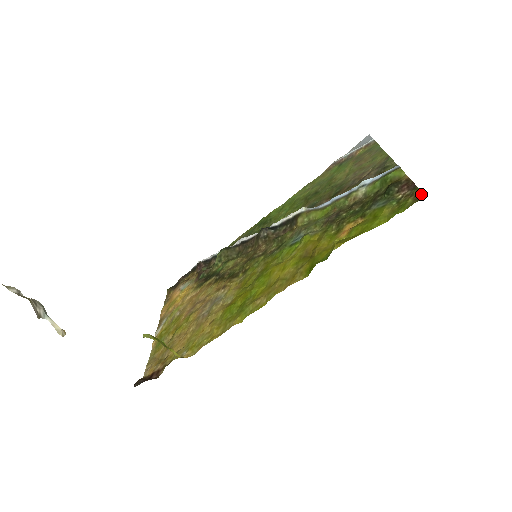
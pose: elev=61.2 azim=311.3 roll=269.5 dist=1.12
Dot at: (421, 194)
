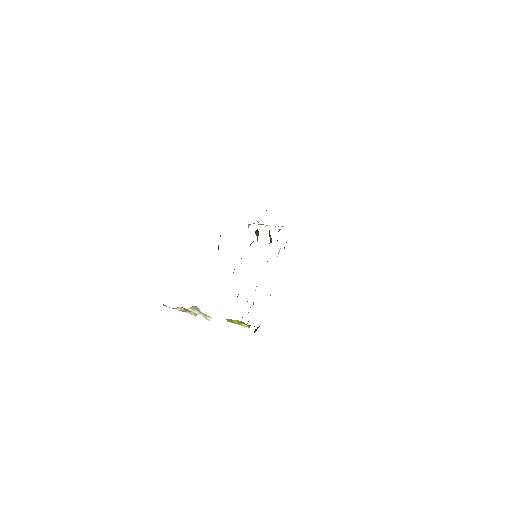
Dot at: occluded
